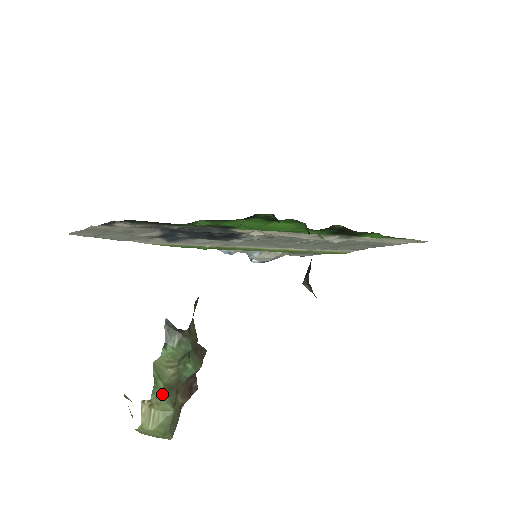
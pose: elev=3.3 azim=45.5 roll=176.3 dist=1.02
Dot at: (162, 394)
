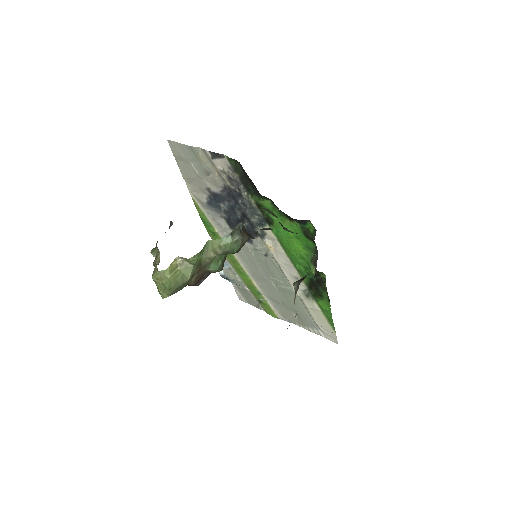
Dot at: (196, 263)
